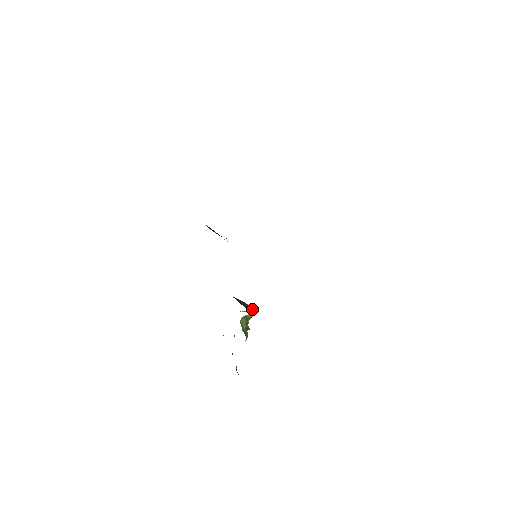
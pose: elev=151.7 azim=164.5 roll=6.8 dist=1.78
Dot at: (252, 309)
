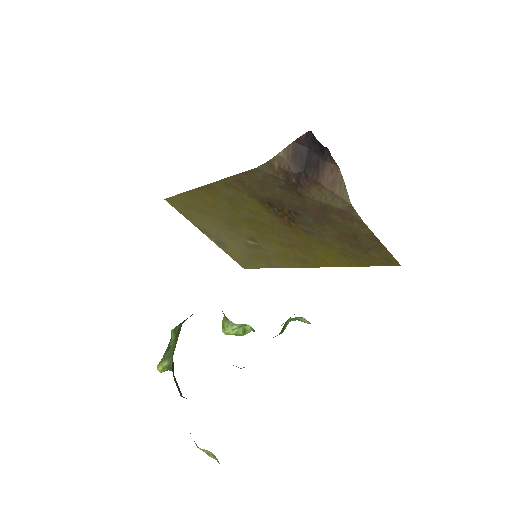
Dot at: occluded
